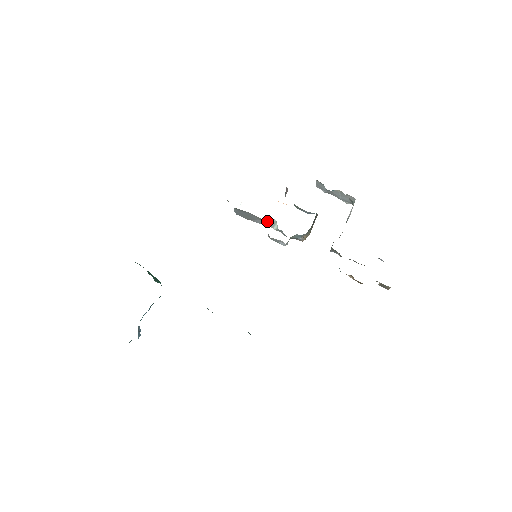
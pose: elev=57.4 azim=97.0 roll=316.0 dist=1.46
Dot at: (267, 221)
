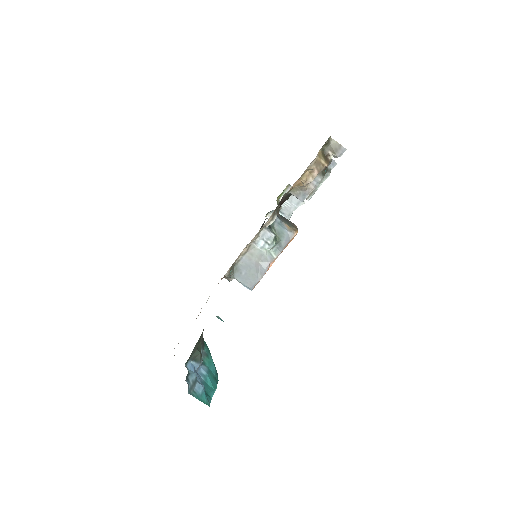
Dot at: (265, 259)
